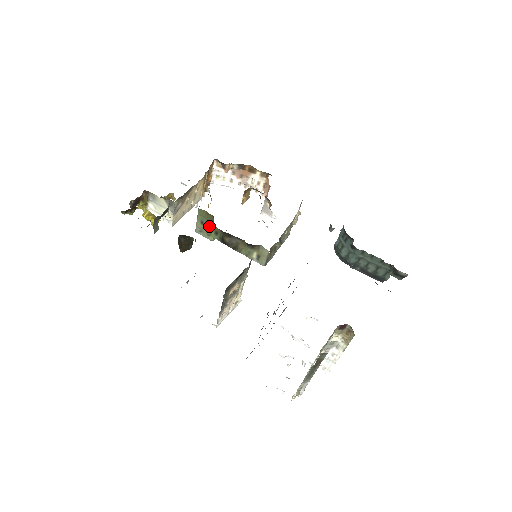
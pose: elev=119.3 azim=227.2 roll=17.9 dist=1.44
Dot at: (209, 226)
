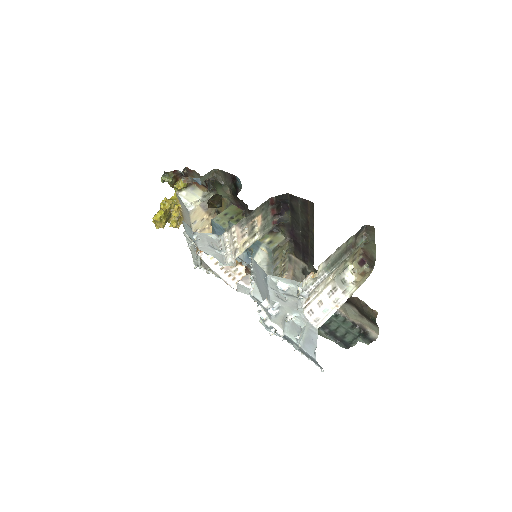
Dot at: (231, 217)
